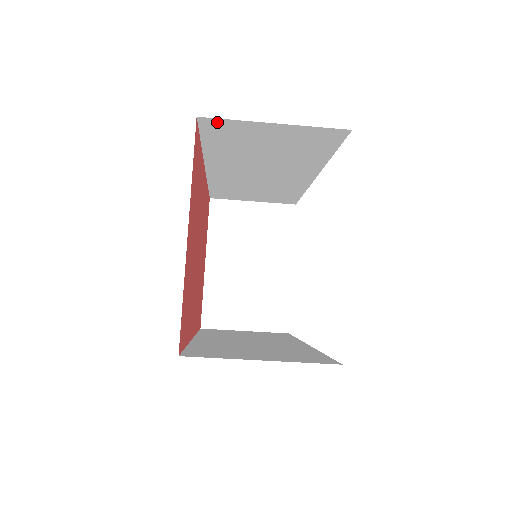
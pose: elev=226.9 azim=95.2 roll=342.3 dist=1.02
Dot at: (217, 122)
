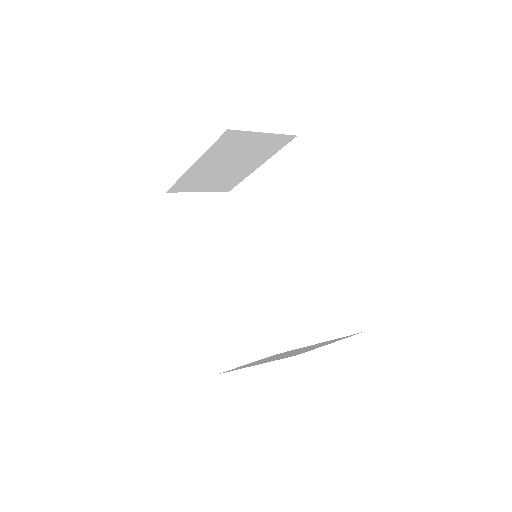
Dot at: occluded
